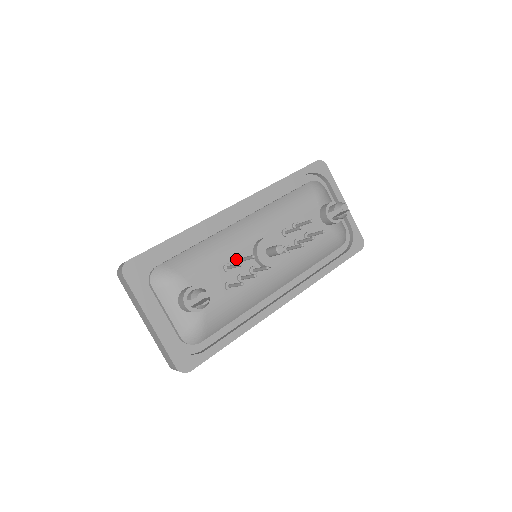
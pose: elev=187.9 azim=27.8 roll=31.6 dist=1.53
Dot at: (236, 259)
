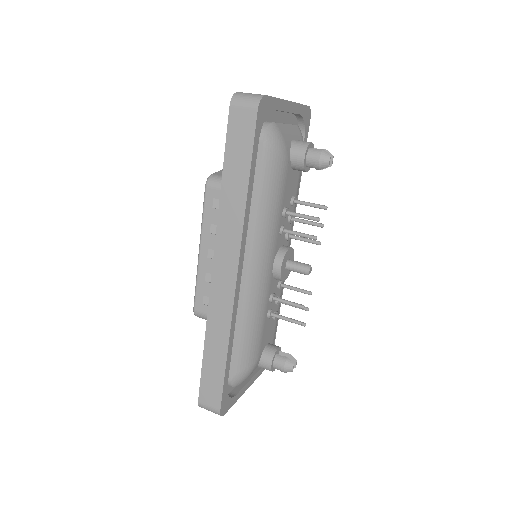
Dot at: occluded
